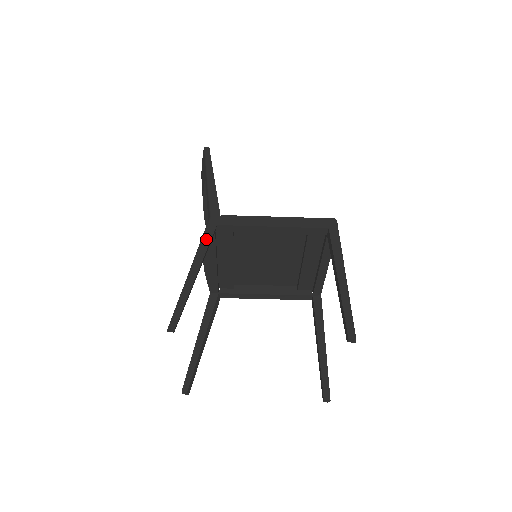
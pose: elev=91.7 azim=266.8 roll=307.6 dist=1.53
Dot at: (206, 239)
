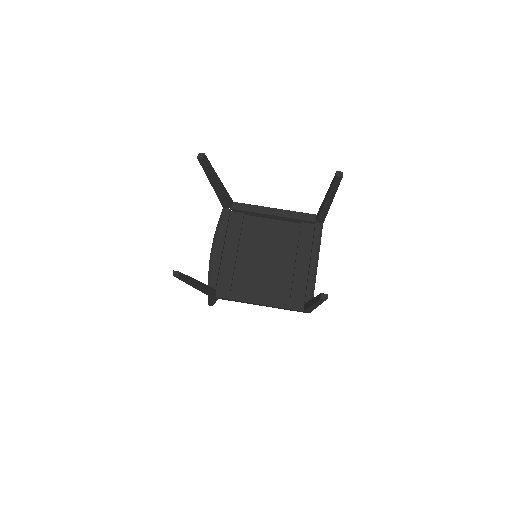
Dot at: occluded
